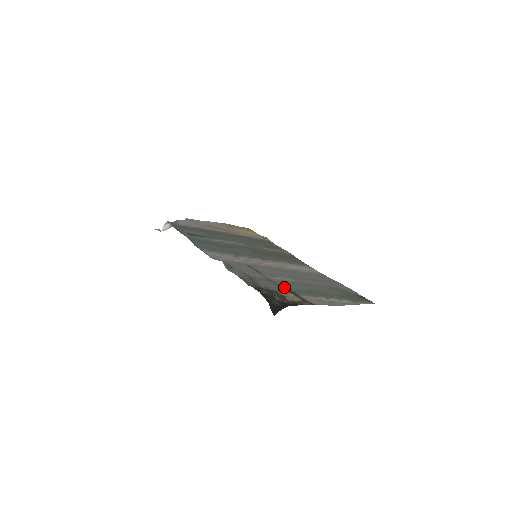
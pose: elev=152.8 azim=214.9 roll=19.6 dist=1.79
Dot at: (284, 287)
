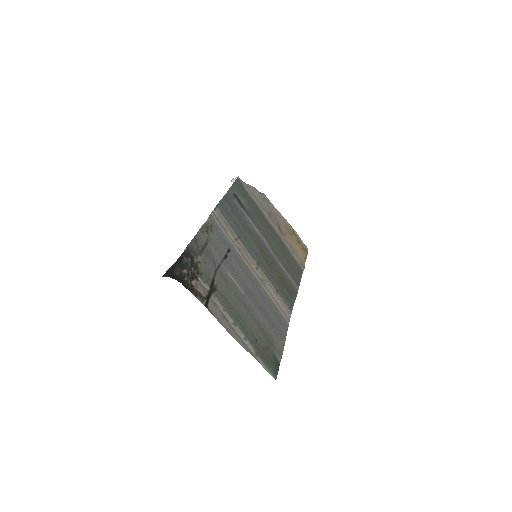
Dot at: (216, 280)
